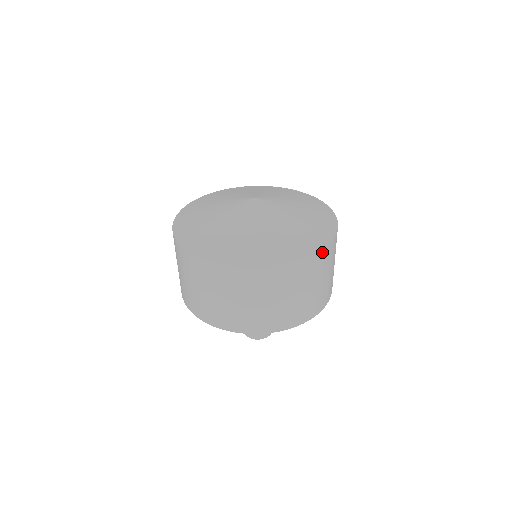
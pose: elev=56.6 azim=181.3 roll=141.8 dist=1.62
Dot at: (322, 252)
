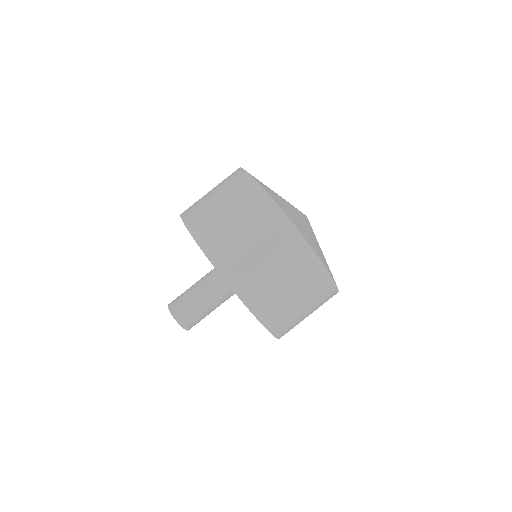
Dot at: occluded
